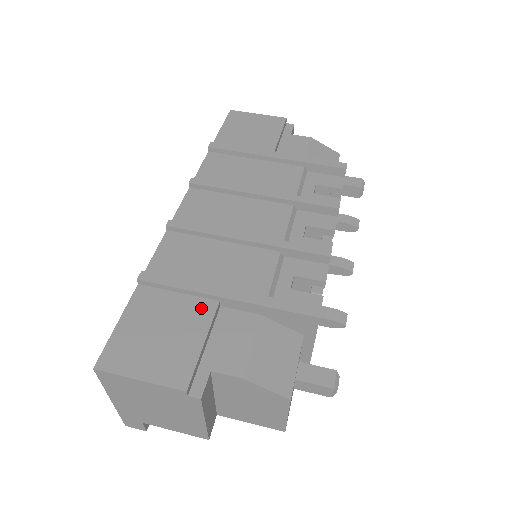
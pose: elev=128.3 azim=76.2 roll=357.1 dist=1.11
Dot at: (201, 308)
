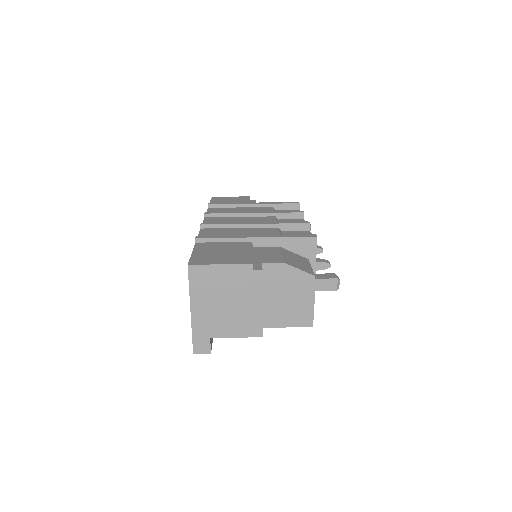
Dot at: (242, 244)
